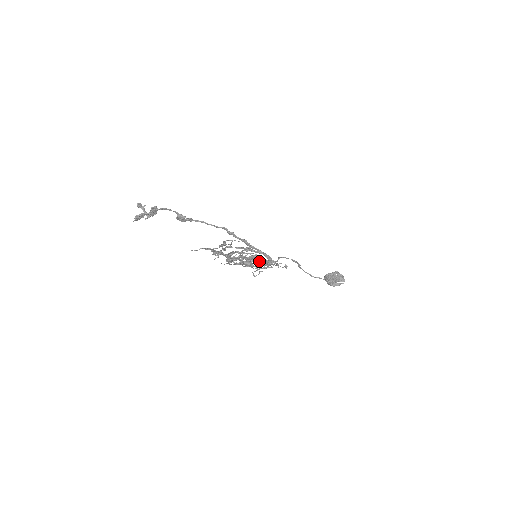
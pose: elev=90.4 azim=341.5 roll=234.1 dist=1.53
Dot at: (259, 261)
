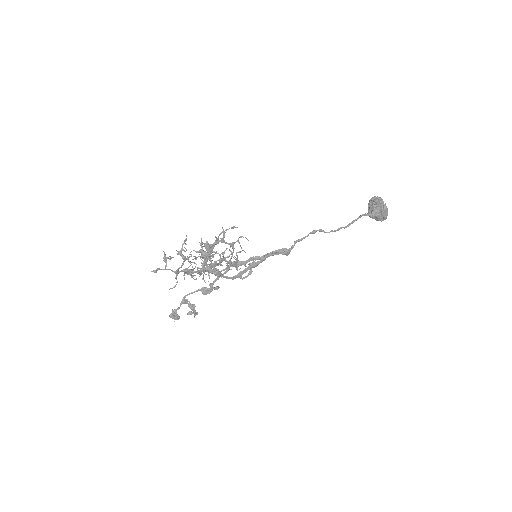
Dot at: (265, 258)
